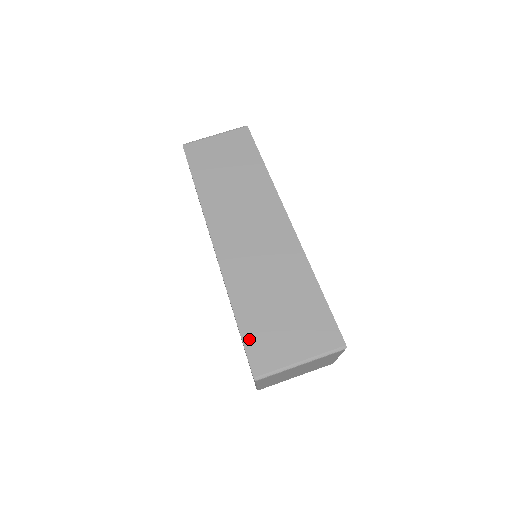
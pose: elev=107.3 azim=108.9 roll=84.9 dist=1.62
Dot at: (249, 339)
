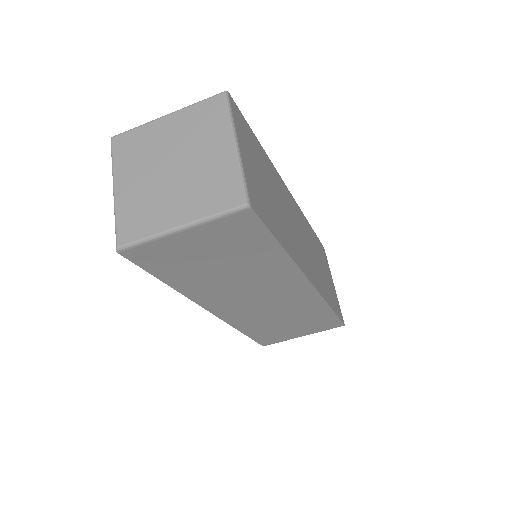
Dot at: (259, 339)
